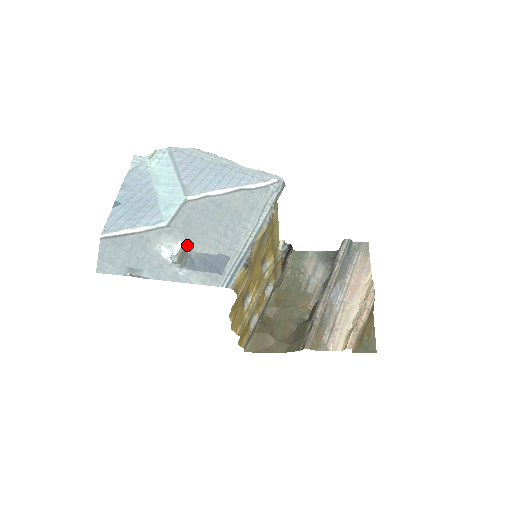
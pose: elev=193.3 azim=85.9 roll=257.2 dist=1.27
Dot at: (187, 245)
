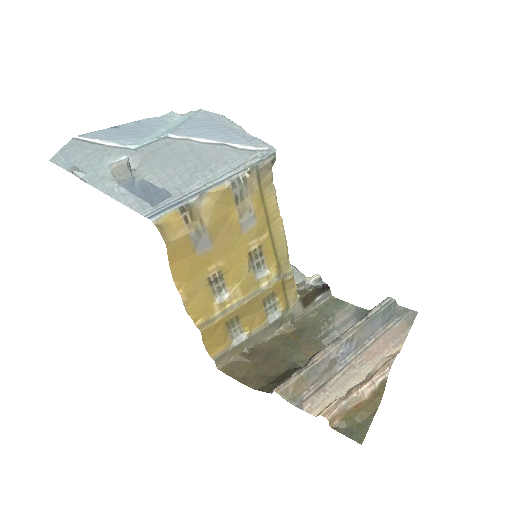
Dot at: (139, 169)
